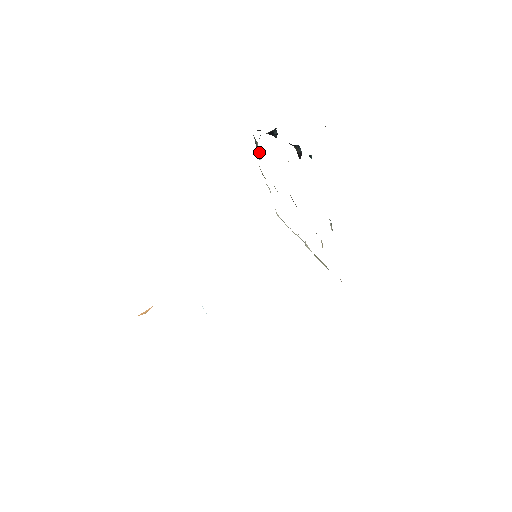
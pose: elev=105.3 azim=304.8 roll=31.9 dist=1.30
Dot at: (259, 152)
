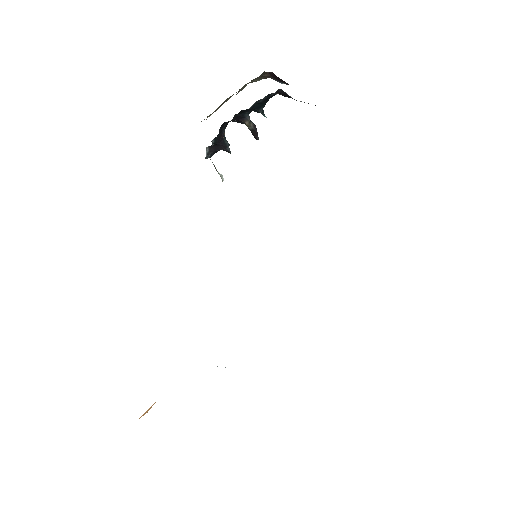
Dot at: (219, 173)
